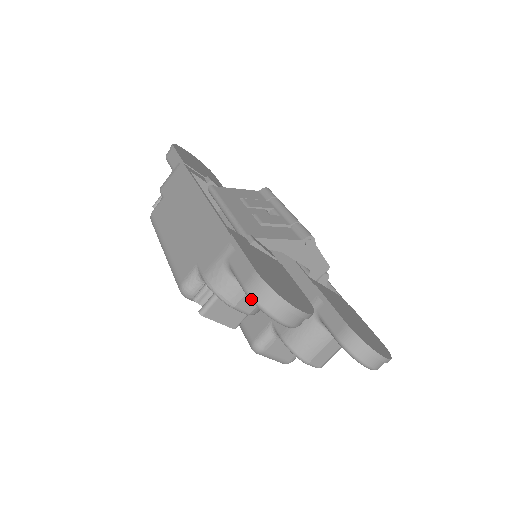
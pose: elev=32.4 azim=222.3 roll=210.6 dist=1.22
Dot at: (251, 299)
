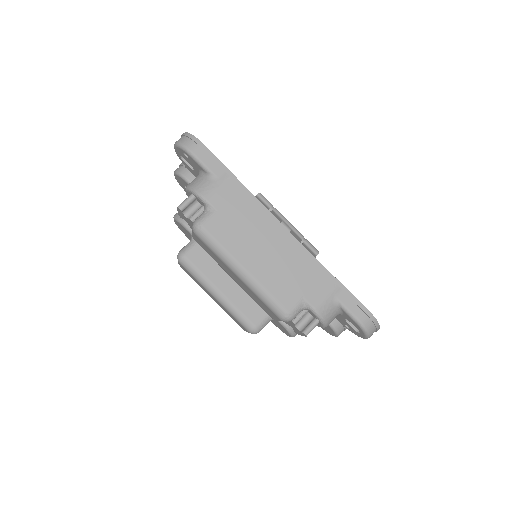
Dot at: (364, 329)
